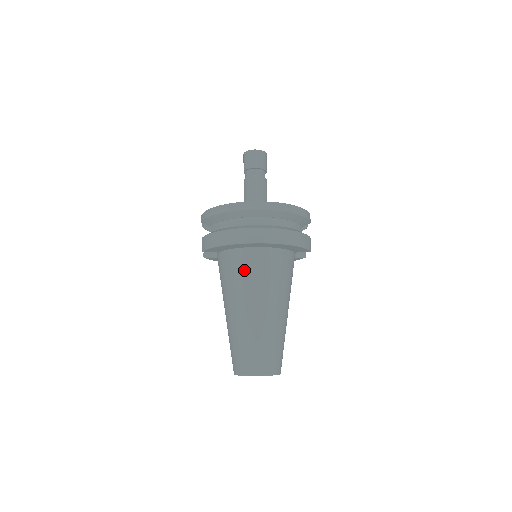
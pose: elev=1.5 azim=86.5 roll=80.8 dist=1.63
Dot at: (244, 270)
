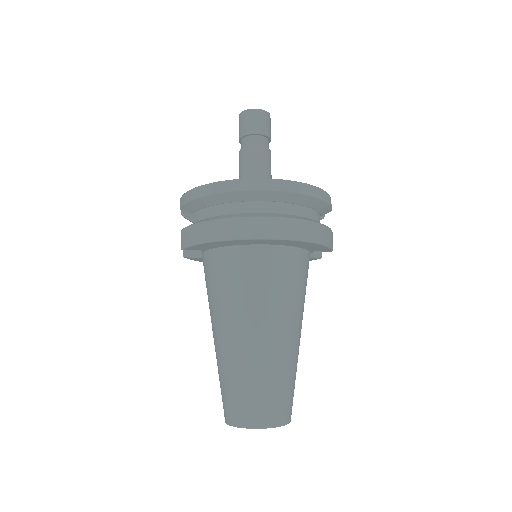
Dot at: (242, 277)
